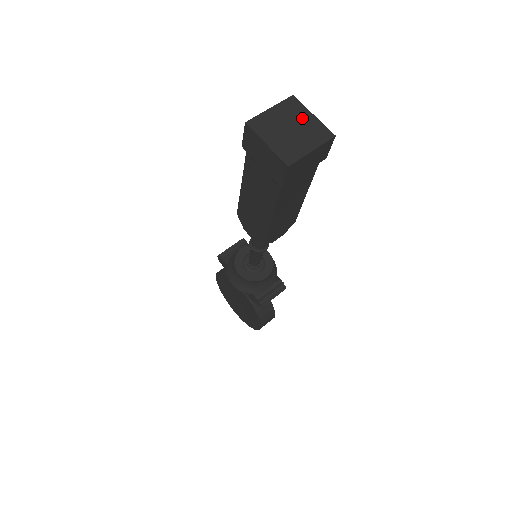
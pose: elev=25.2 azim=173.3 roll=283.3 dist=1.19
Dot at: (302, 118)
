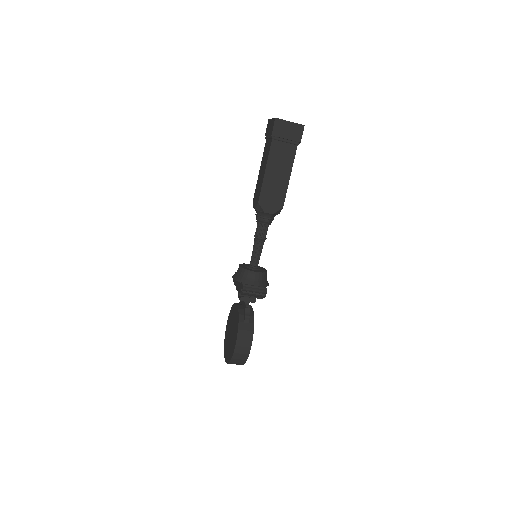
Dot at: occluded
